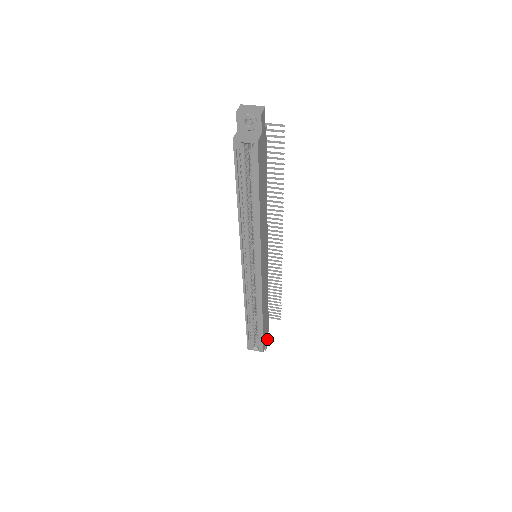
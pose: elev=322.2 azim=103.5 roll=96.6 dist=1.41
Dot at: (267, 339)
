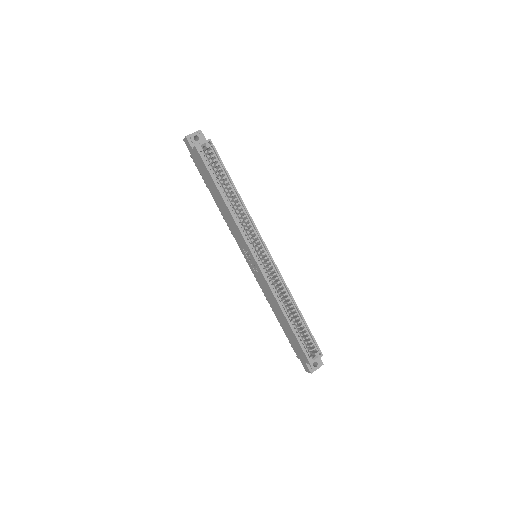
Dot at: occluded
